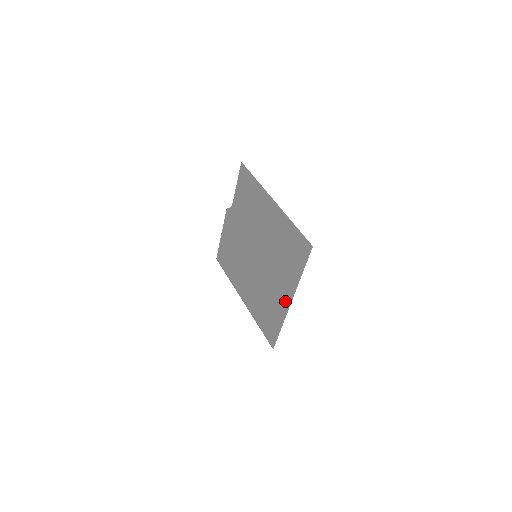
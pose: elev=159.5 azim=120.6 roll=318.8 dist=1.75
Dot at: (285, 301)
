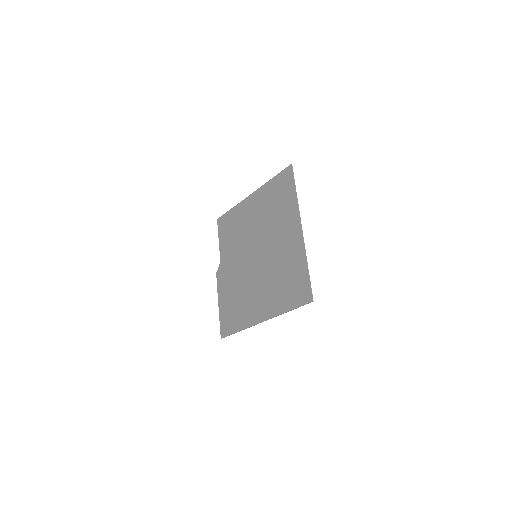
Dot at: (297, 235)
